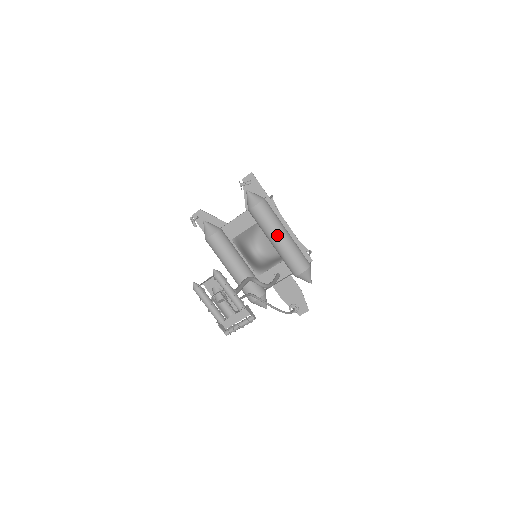
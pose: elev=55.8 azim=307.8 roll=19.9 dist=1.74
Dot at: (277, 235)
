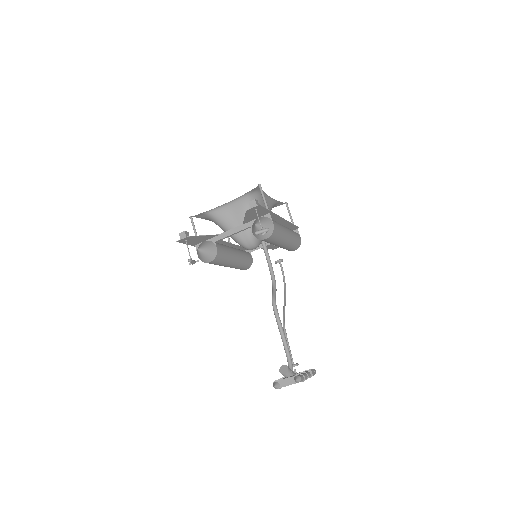
Dot at: (282, 243)
